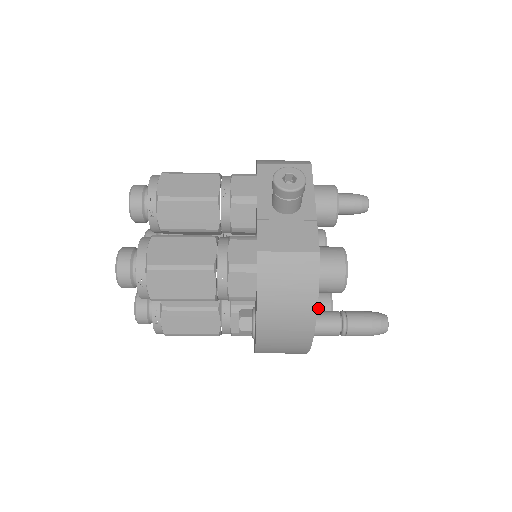
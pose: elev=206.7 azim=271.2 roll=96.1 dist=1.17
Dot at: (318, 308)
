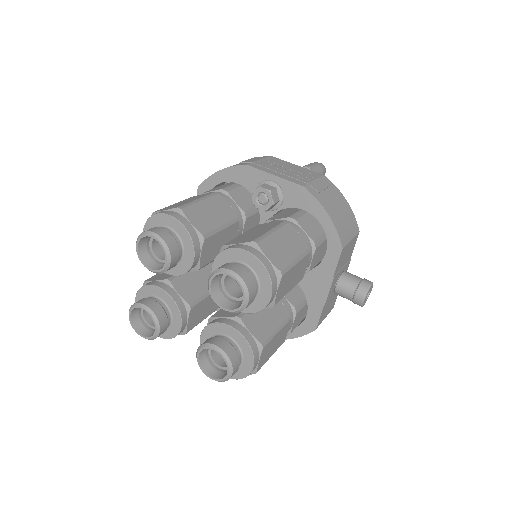
Dot at: occluded
